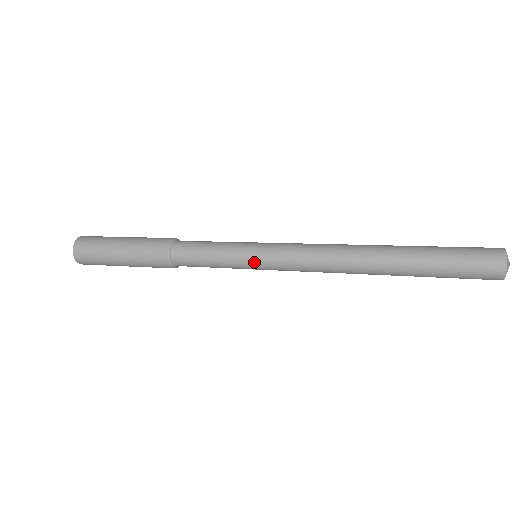
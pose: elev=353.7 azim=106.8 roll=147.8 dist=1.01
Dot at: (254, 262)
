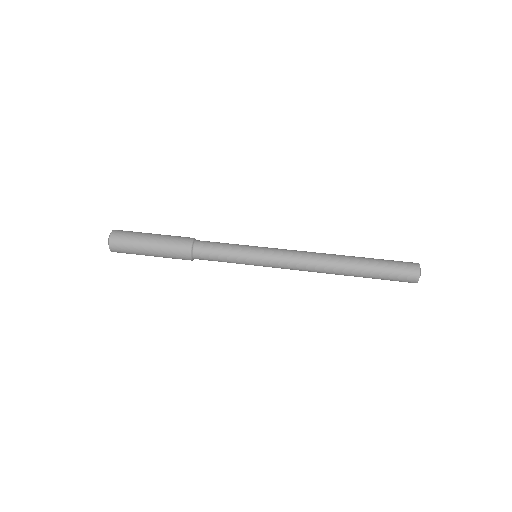
Dot at: (256, 265)
